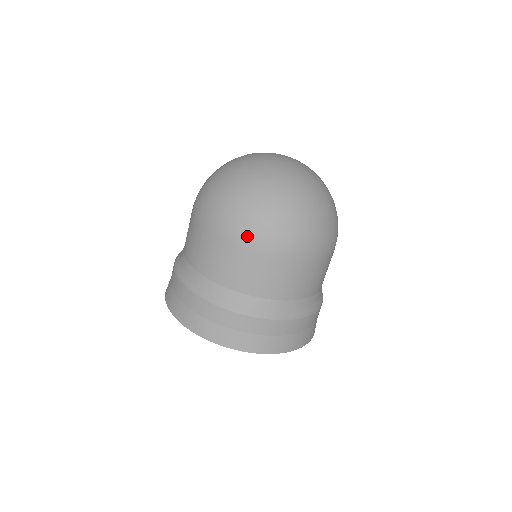
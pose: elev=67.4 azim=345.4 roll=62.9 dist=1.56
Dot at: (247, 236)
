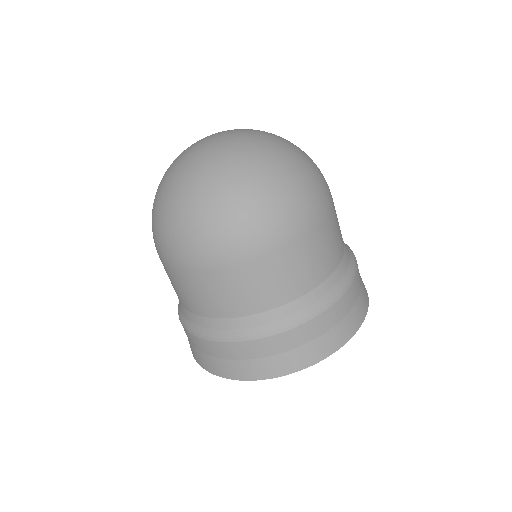
Dot at: (199, 256)
